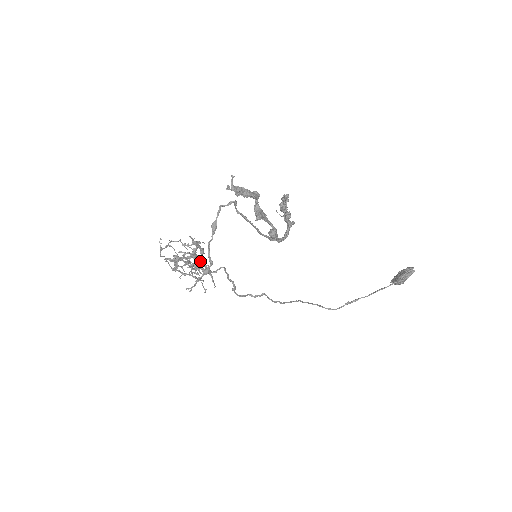
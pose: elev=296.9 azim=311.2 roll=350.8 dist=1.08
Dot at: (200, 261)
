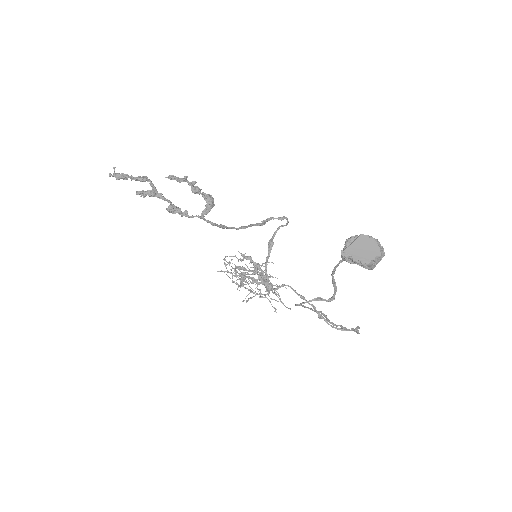
Dot at: (258, 276)
